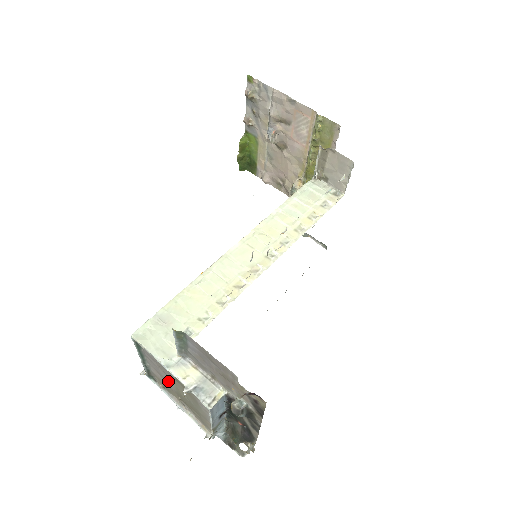
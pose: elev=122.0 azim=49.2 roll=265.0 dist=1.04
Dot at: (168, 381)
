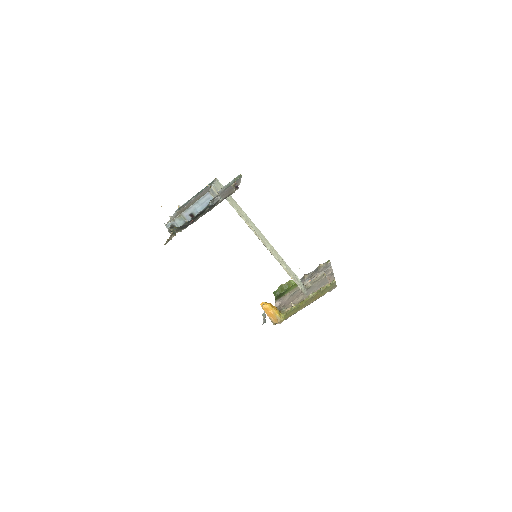
Dot at: (194, 200)
